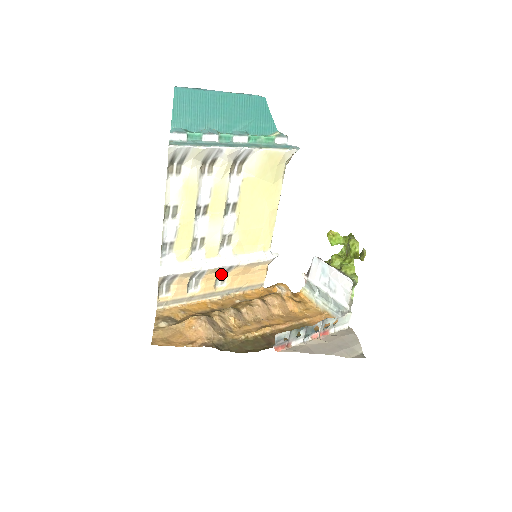
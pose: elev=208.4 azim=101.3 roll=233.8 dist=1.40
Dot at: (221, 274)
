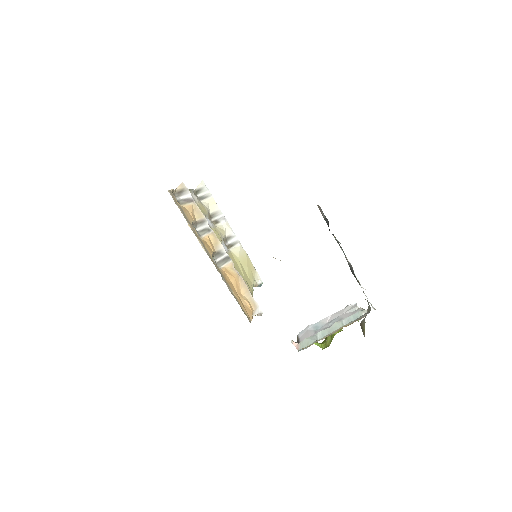
Dot at: (216, 261)
